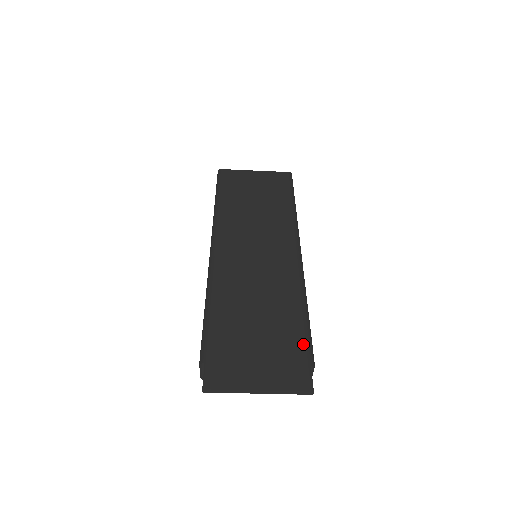
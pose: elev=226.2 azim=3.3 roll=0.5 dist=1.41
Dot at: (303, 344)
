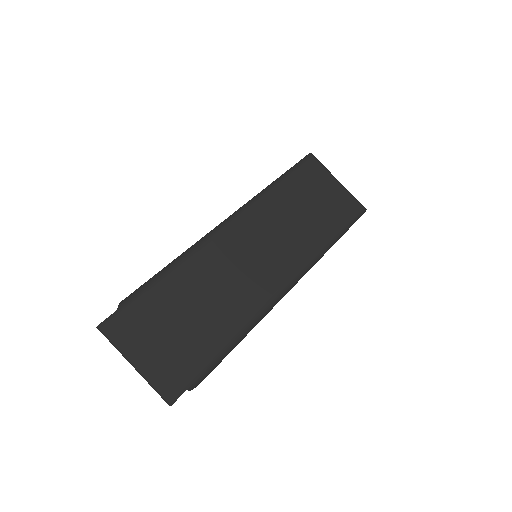
Dot at: (205, 362)
